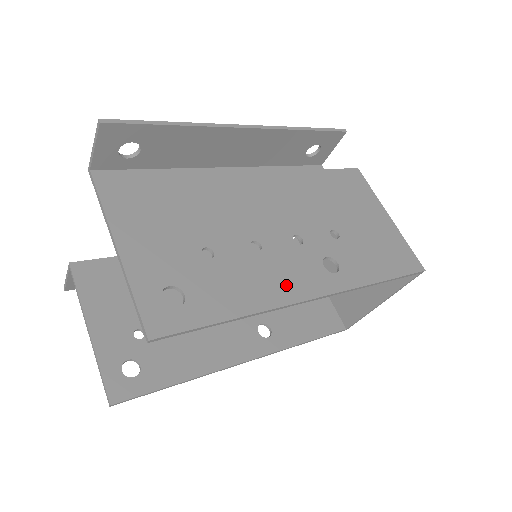
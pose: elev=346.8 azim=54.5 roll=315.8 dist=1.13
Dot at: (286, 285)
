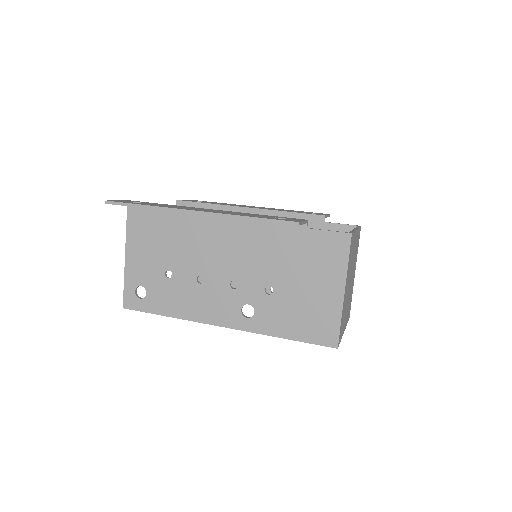
Dot at: (205, 311)
